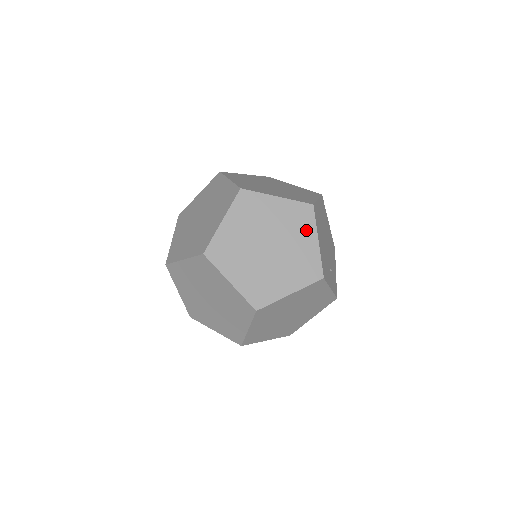
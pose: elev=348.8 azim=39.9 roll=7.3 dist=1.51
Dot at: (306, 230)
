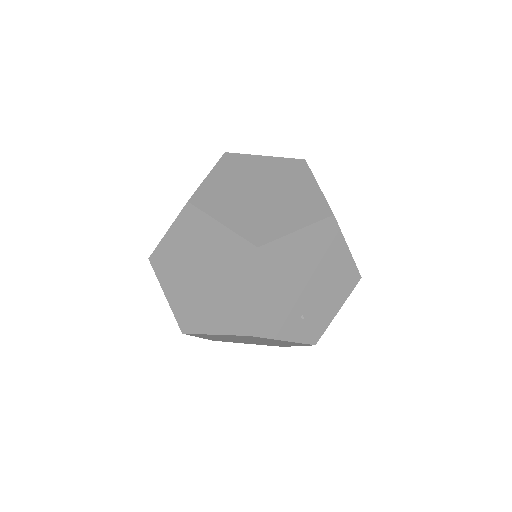
Dot at: (243, 275)
